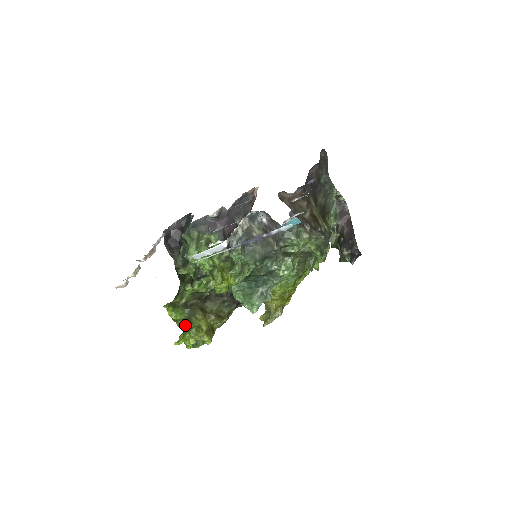
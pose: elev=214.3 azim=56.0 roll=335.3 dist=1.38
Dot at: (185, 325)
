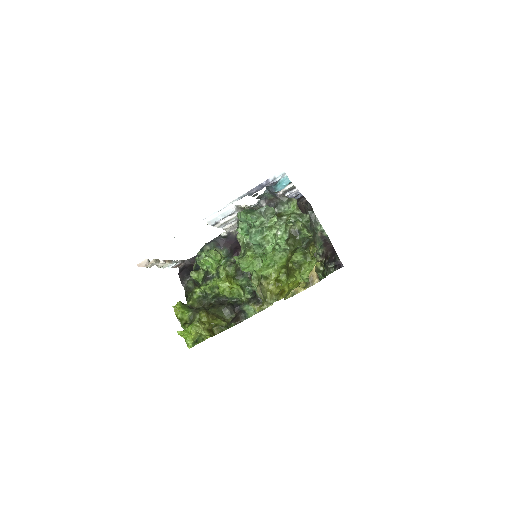
Dot at: (188, 323)
